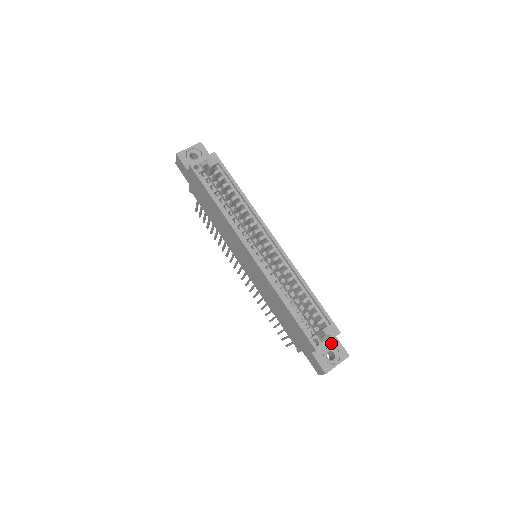
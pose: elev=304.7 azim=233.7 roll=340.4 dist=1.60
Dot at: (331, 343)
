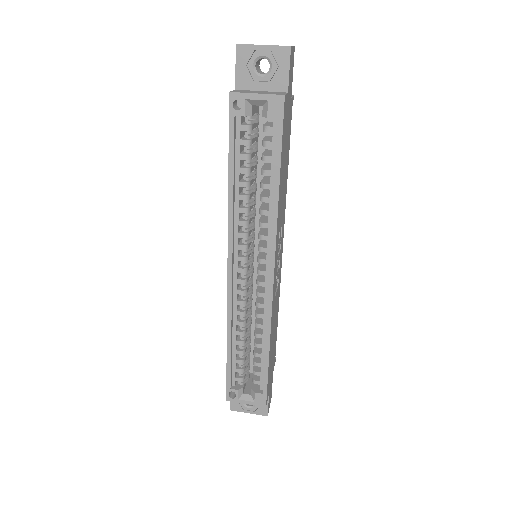
Dot at: occluded
